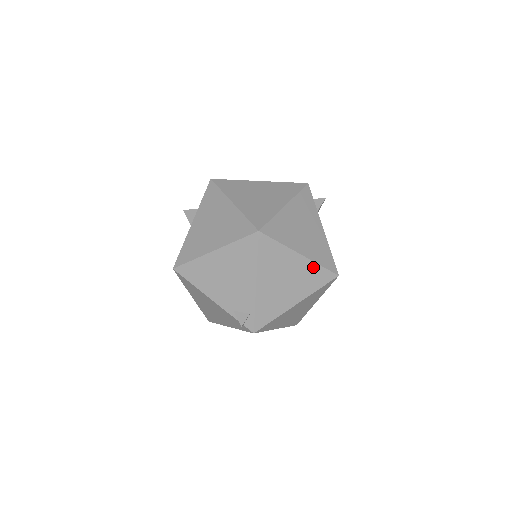
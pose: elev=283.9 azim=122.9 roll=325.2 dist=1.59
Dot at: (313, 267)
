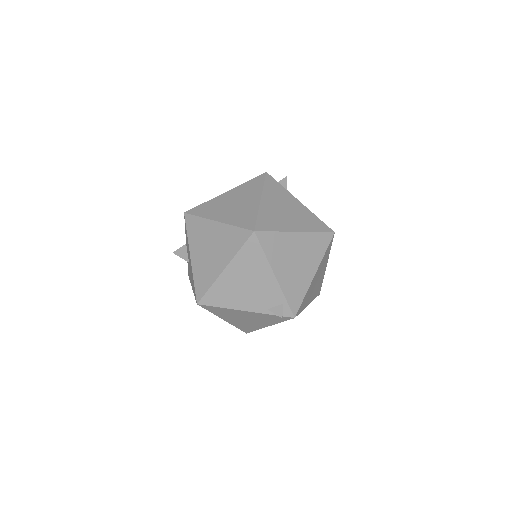
Dot at: (311, 237)
